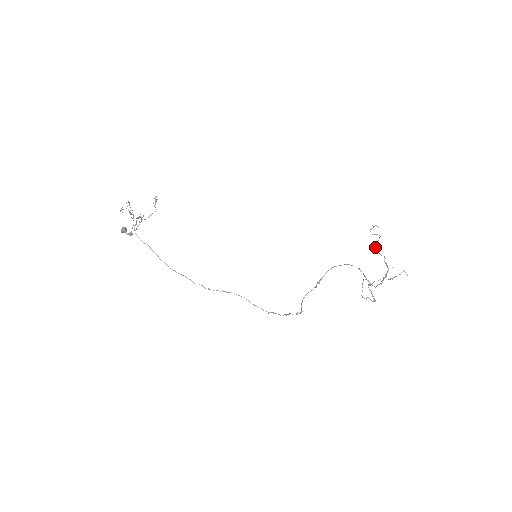
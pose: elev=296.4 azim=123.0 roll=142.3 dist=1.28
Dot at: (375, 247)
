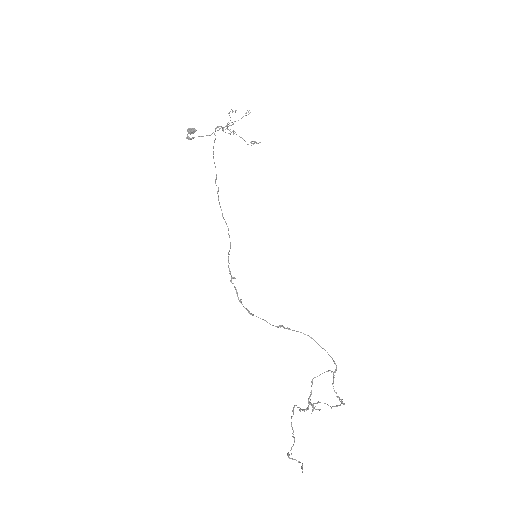
Dot at: (313, 406)
